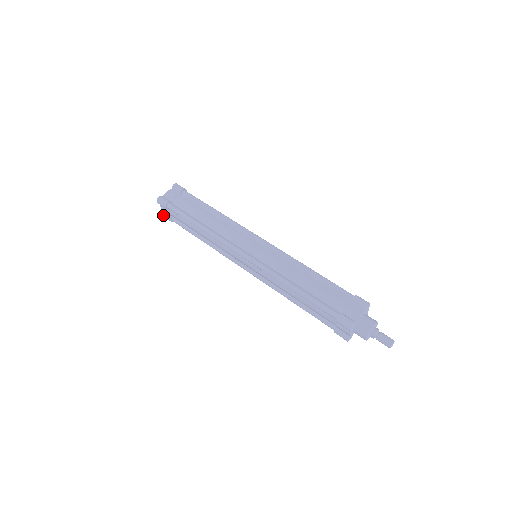
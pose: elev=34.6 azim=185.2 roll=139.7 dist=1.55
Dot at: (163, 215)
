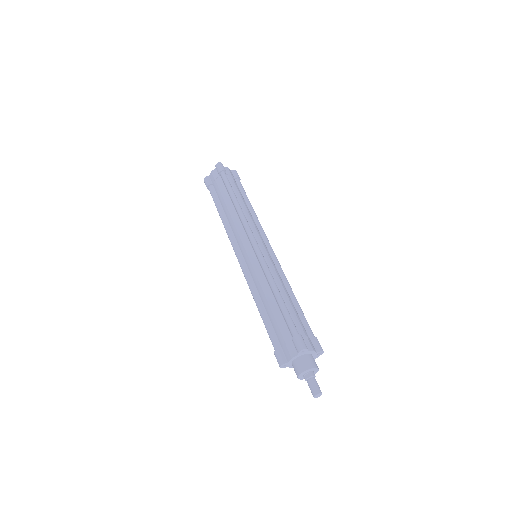
Dot at: (206, 178)
